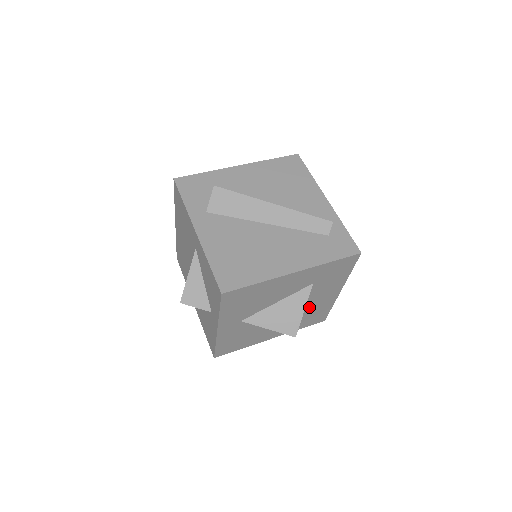
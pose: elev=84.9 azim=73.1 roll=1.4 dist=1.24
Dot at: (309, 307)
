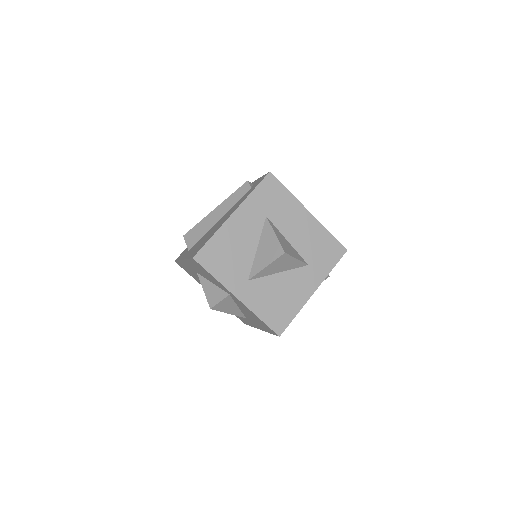
Dot at: (302, 241)
